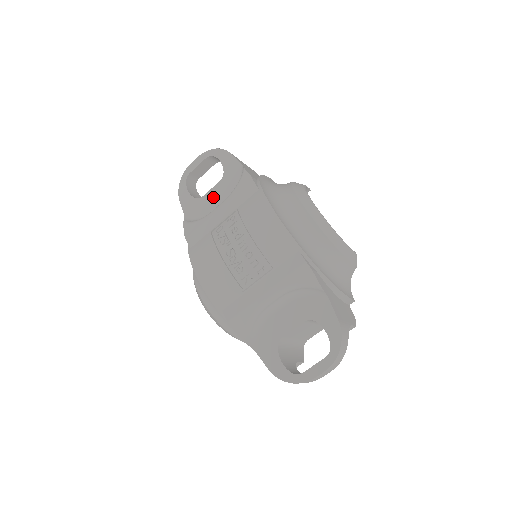
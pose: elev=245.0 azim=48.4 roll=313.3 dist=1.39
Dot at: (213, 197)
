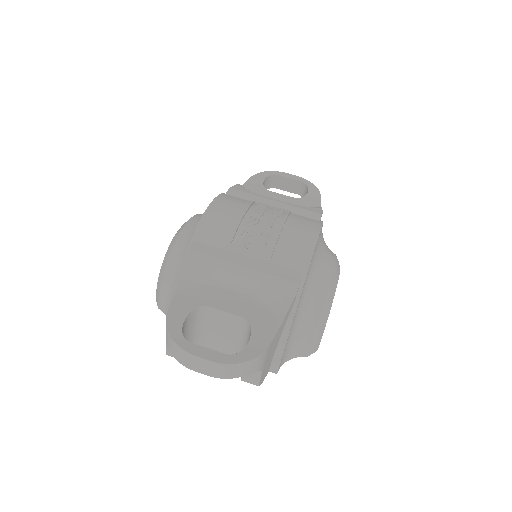
Dot at: (277, 198)
